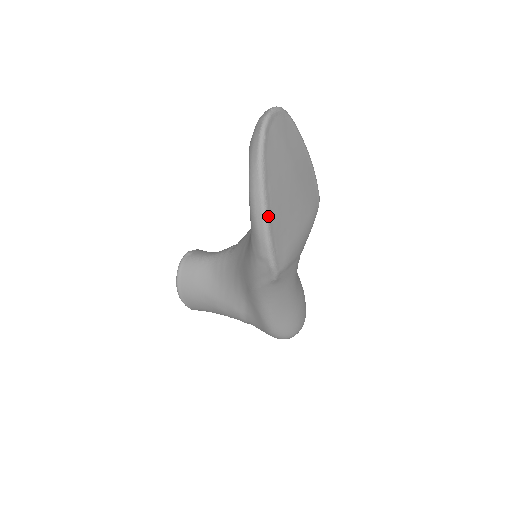
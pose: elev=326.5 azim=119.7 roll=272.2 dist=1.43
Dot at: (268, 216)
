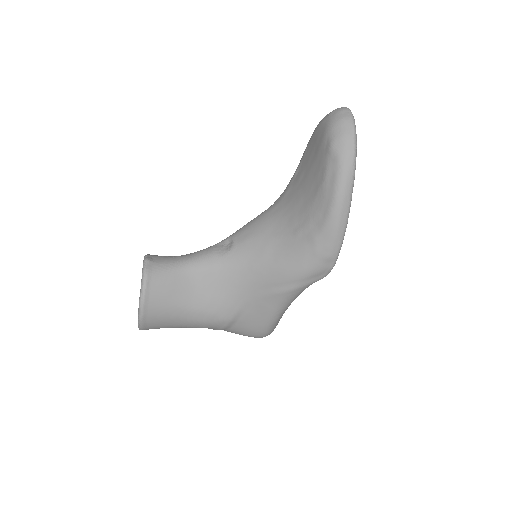
Dot at: (348, 217)
